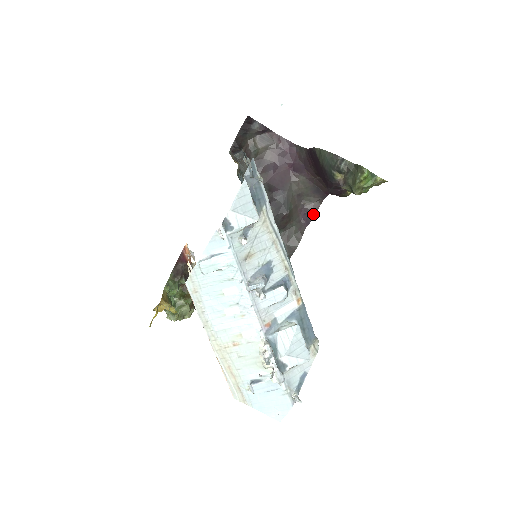
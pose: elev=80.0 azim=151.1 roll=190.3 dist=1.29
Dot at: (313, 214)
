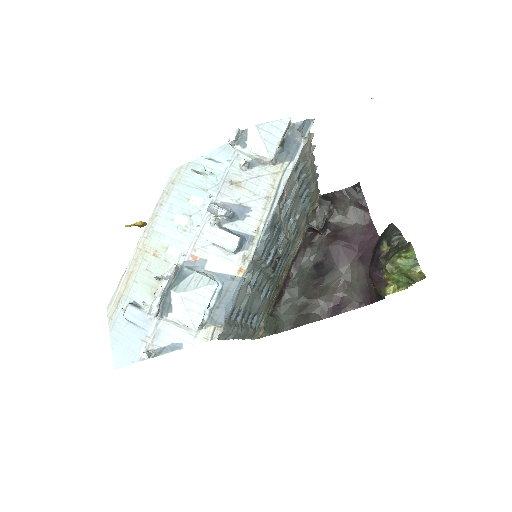
Dot at: (345, 310)
